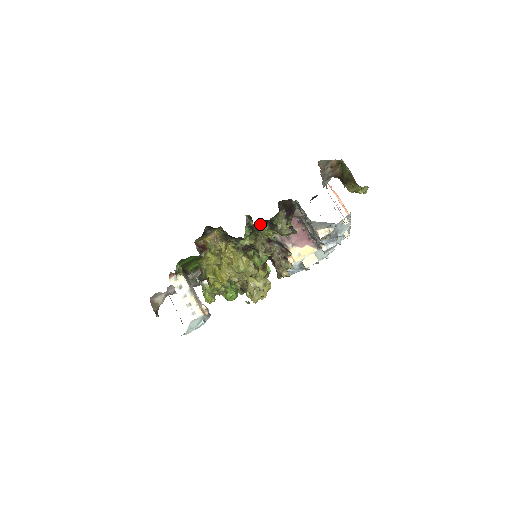
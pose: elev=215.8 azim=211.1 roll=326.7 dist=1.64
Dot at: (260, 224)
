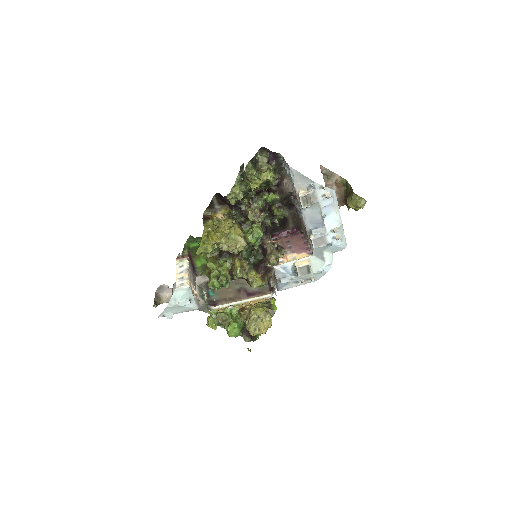
Dot at: (248, 166)
